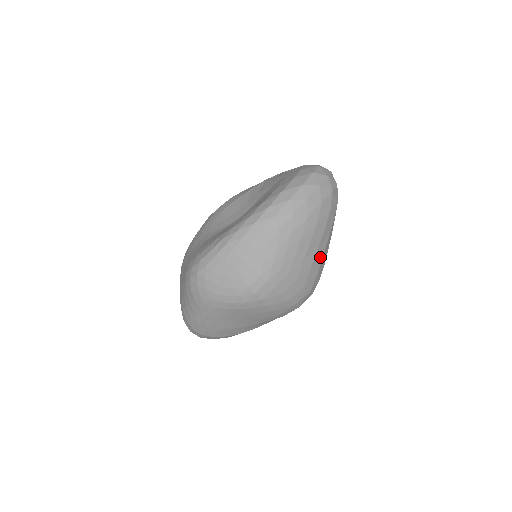
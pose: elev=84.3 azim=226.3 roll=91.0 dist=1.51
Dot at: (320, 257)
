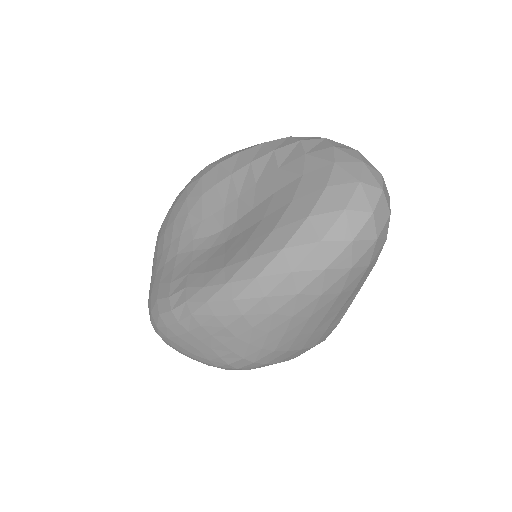
Dot at: (344, 311)
